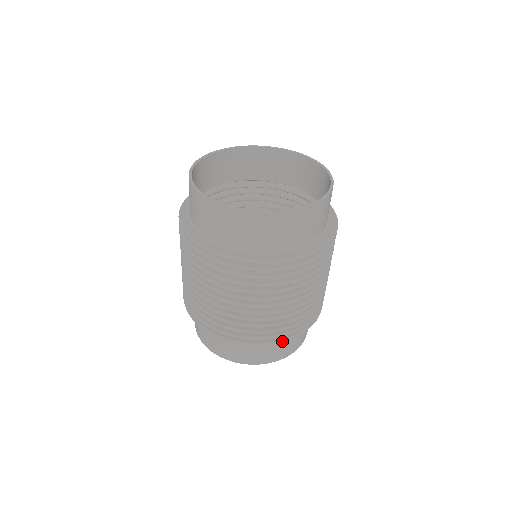
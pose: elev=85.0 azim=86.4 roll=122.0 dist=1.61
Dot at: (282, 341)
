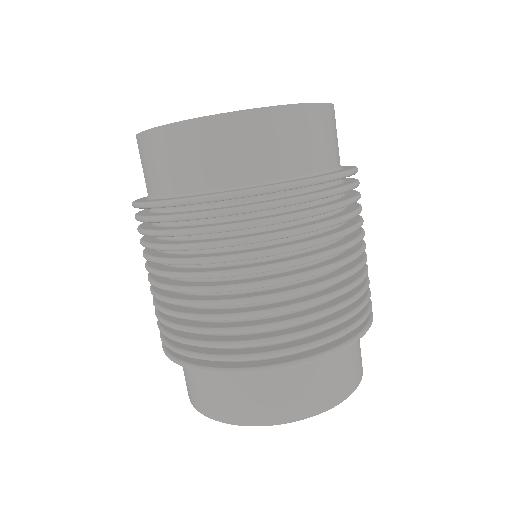
Dot at: (312, 359)
